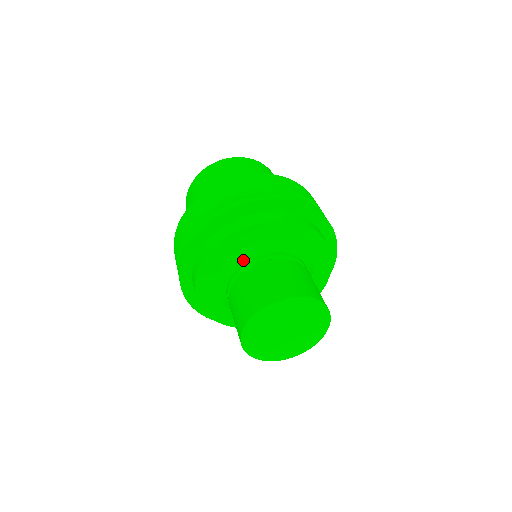
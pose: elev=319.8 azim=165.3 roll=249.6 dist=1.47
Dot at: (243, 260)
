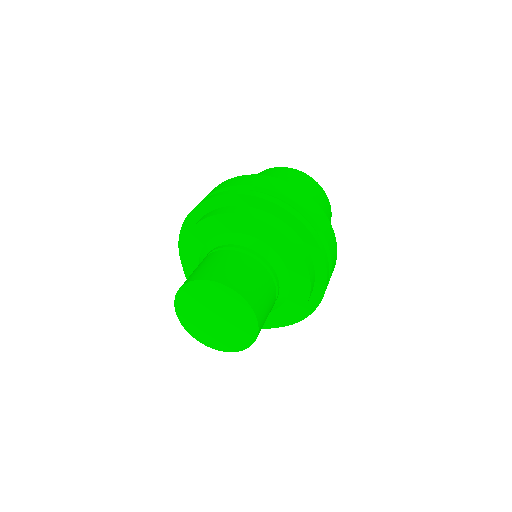
Dot at: occluded
